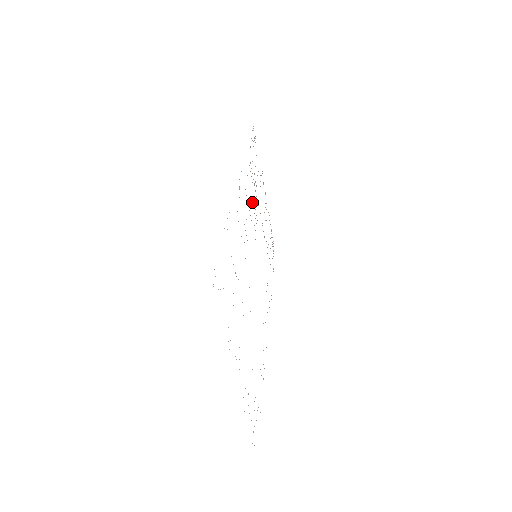
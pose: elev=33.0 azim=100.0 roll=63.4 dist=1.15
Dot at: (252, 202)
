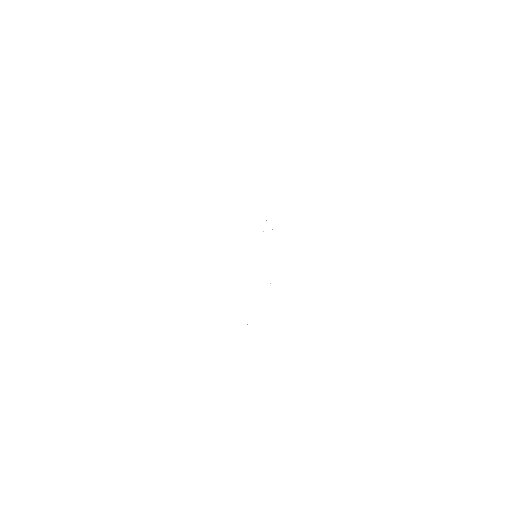
Dot at: occluded
